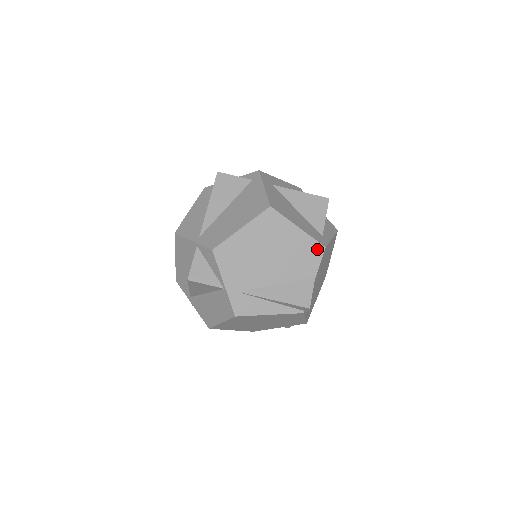
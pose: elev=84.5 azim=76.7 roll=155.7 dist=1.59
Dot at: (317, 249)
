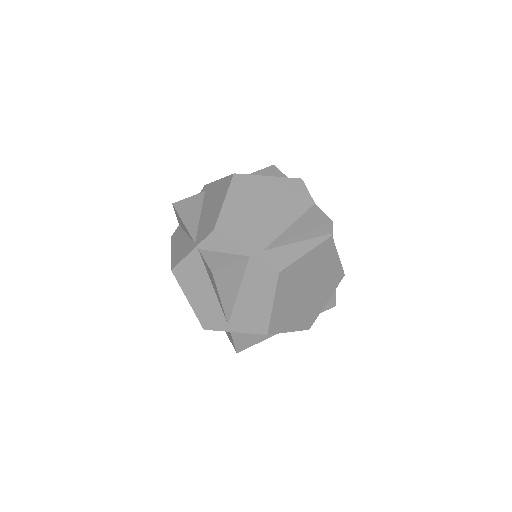
Dot at: (297, 183)
